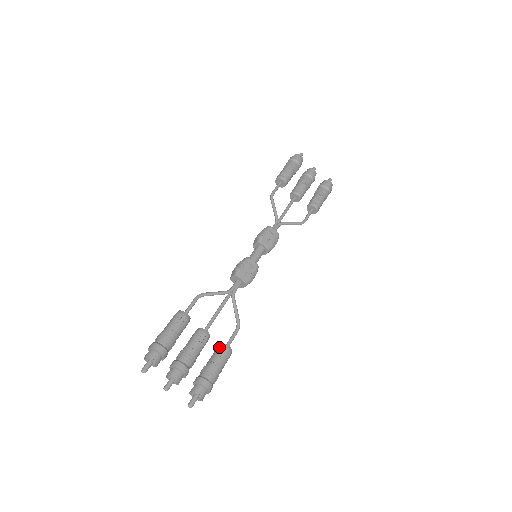
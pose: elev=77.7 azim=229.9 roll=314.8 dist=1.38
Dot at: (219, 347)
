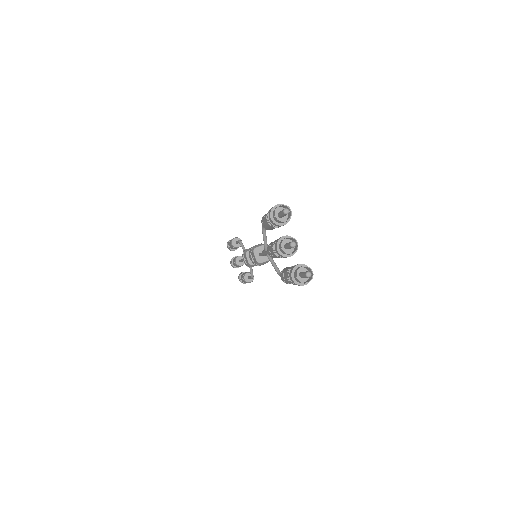
Dot at: occluded
